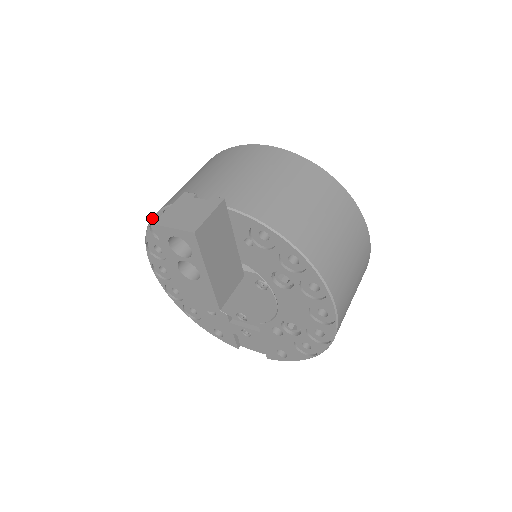
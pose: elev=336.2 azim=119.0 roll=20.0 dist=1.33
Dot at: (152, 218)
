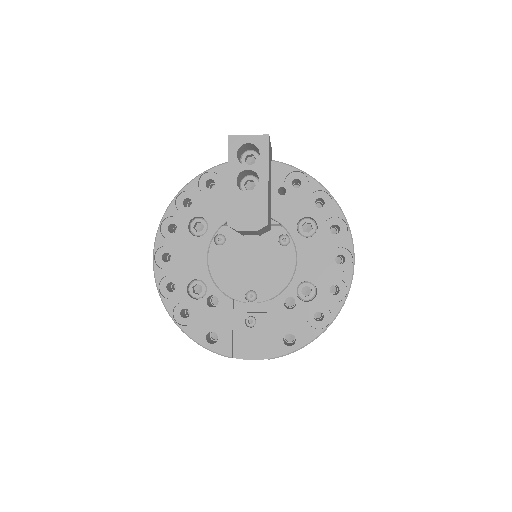
Dot at: (184, 187)
